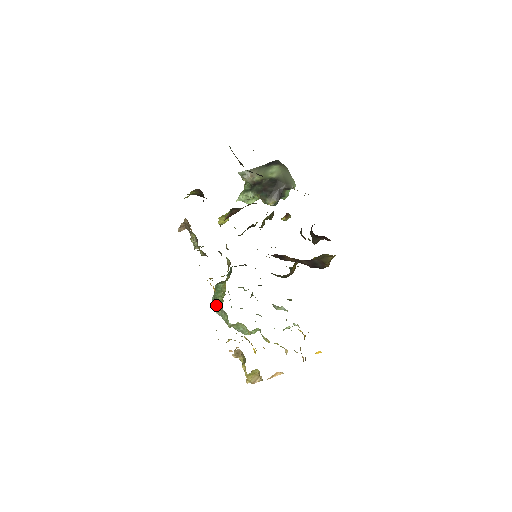
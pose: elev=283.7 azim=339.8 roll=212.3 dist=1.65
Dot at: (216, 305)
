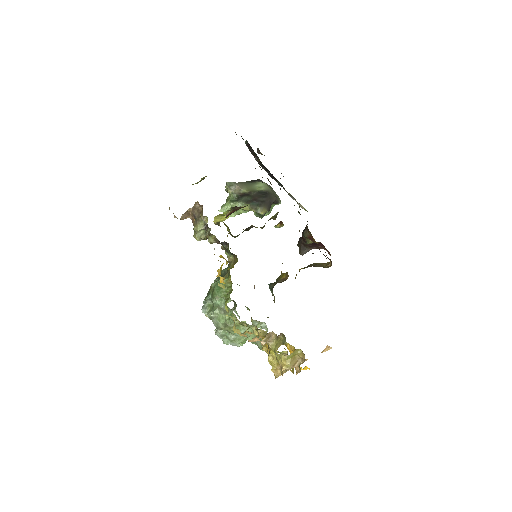
Dot at: (213, 305)
